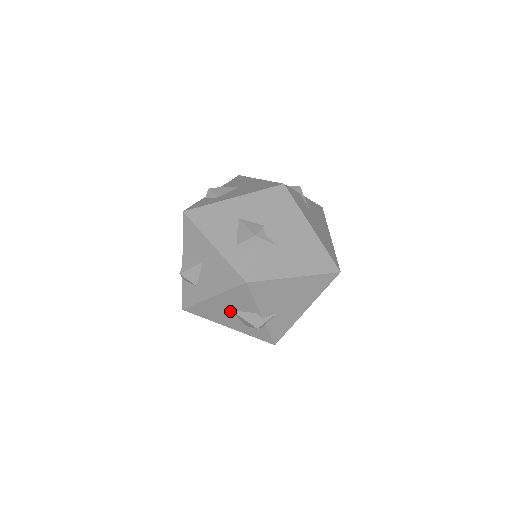
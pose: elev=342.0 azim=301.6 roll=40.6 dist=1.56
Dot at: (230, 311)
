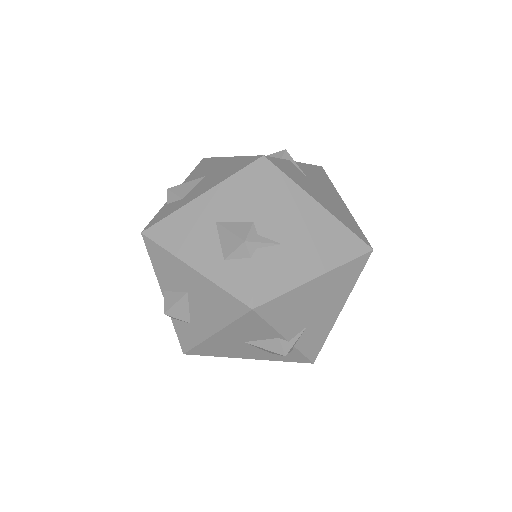
Dot at: (243, 343)
